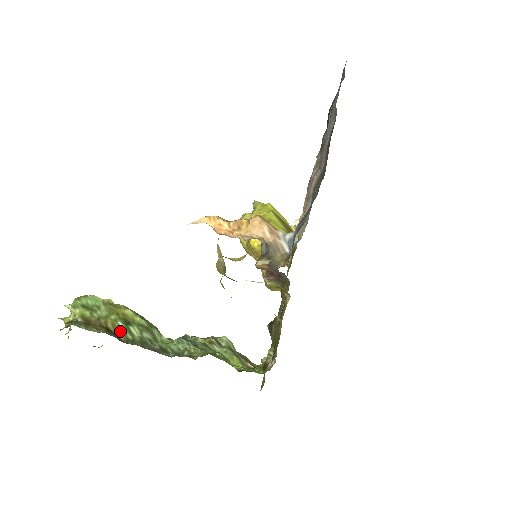
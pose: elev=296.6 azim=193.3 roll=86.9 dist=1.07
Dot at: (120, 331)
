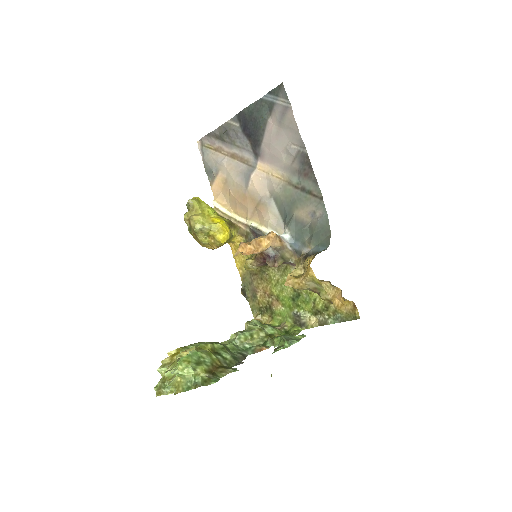
Dot at: (223, 362)
